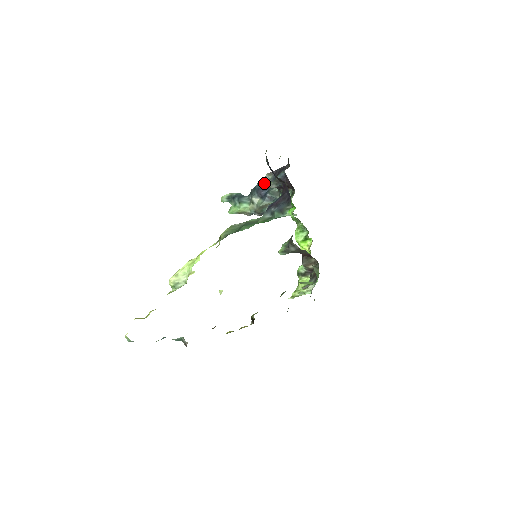
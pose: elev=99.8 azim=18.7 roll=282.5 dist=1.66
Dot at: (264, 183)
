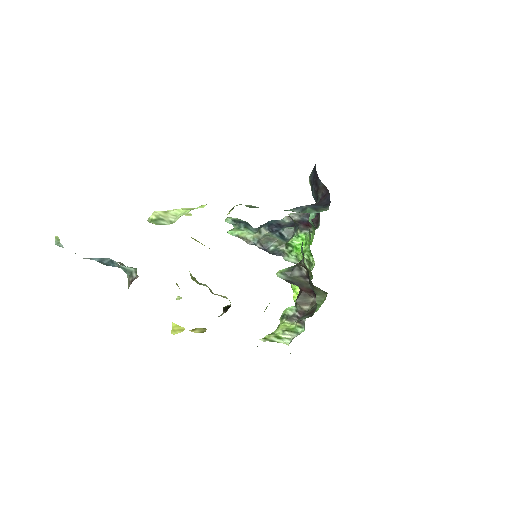
Dot at: (279, 223)
